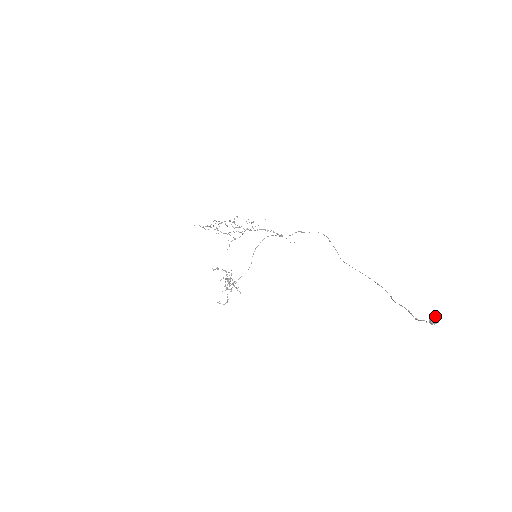
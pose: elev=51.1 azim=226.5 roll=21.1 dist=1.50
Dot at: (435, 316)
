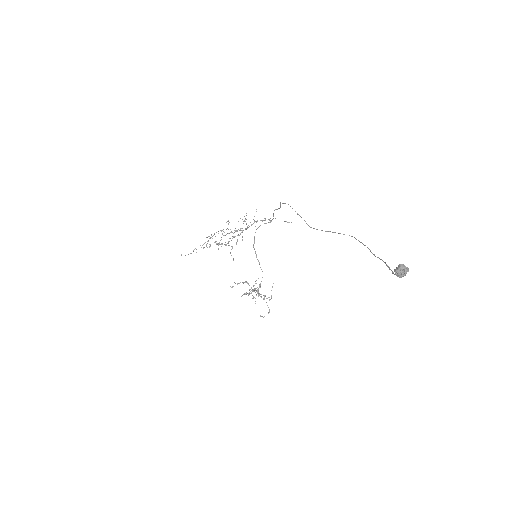
Dot at: occluded
